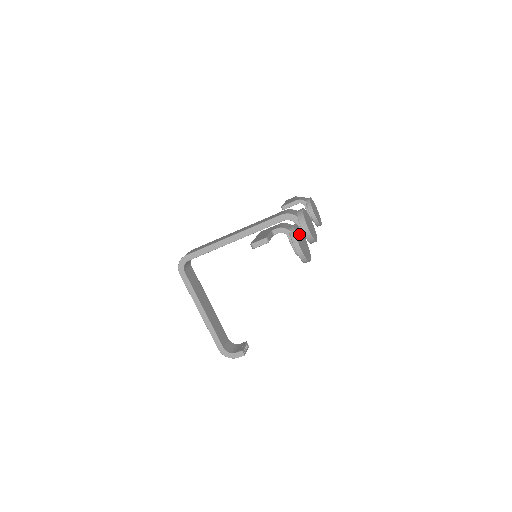
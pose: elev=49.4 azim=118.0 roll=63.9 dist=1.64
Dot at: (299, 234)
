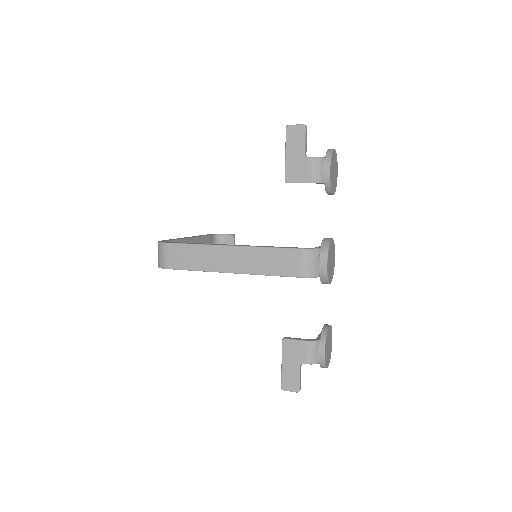
Dot at: (327, 348)
